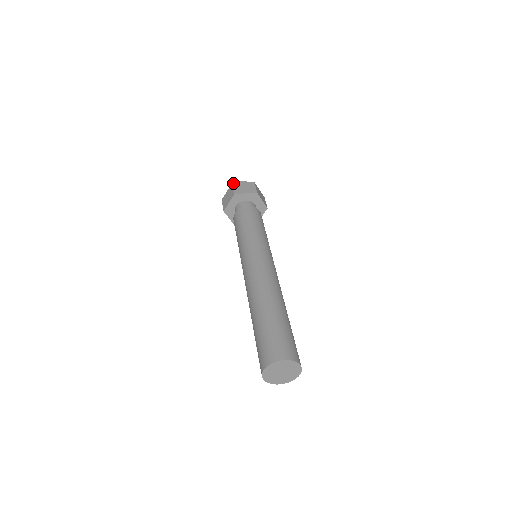
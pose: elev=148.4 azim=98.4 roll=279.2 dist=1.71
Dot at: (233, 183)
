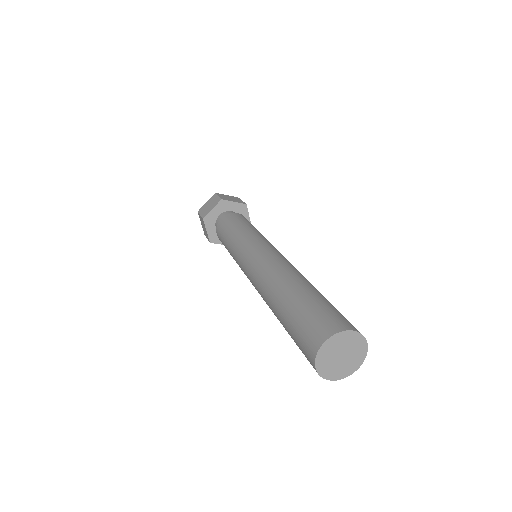
Dot at: (216, 193)
